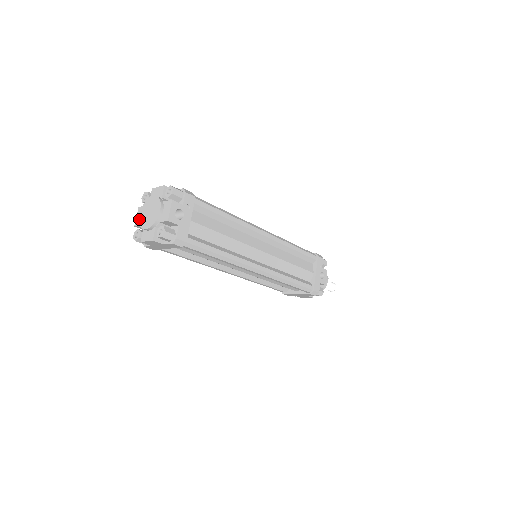
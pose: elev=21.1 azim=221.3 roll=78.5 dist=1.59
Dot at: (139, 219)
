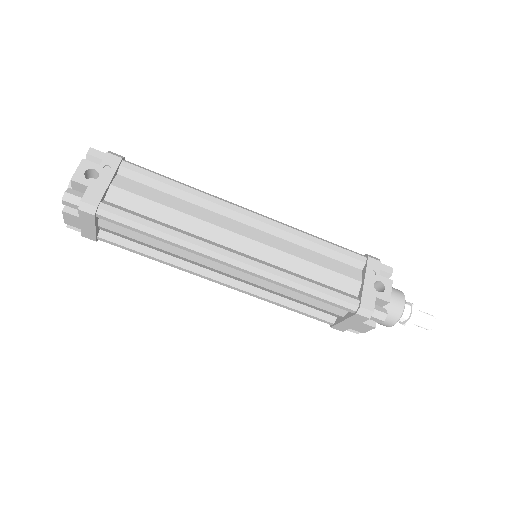
Dot at: occluded
